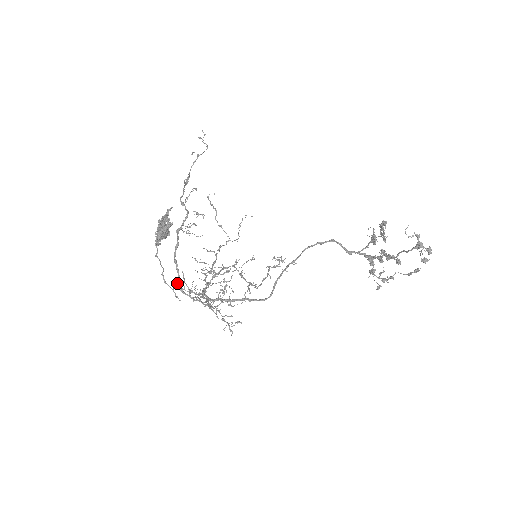
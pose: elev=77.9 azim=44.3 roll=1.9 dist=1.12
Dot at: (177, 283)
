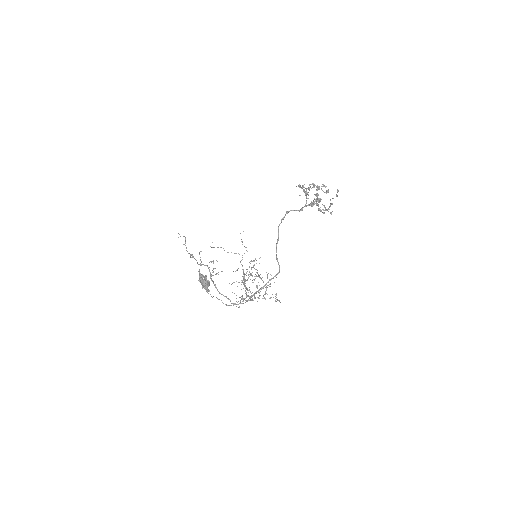
Dot at: occluded
